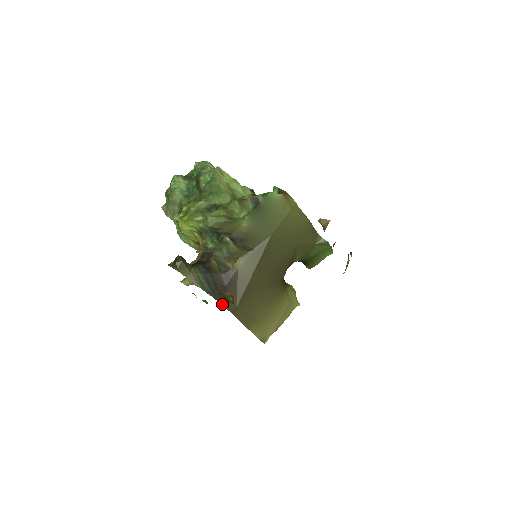
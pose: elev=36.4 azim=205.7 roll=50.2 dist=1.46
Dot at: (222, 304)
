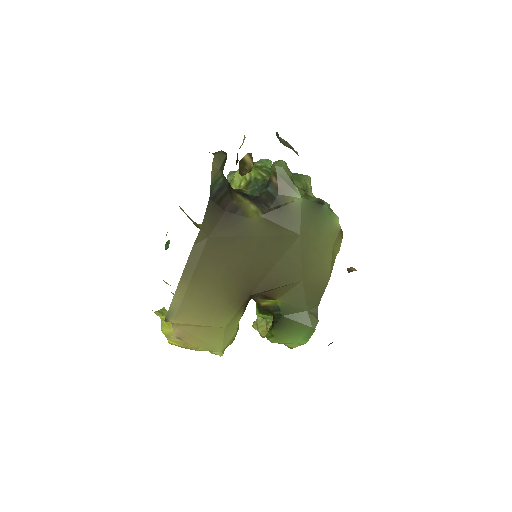
Dot at: (206, 213)
